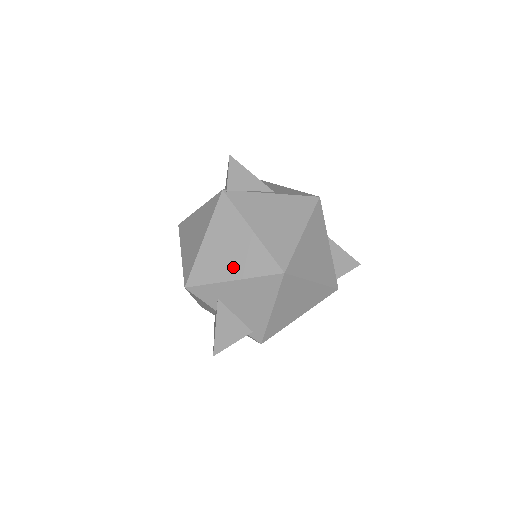
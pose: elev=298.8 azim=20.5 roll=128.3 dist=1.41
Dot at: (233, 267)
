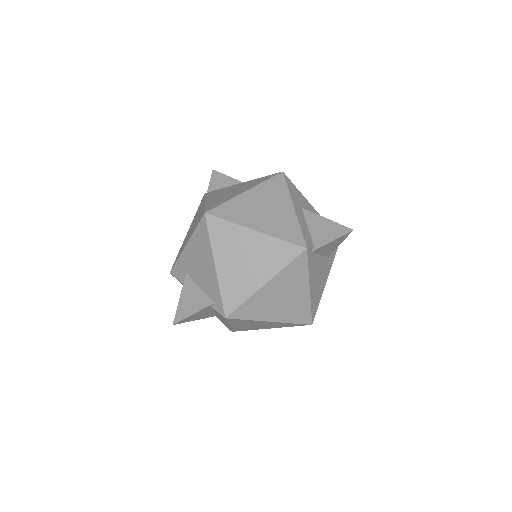
Dot at: (189, 236)
